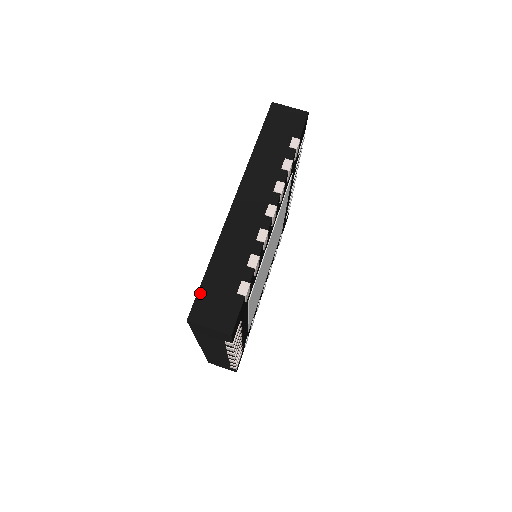
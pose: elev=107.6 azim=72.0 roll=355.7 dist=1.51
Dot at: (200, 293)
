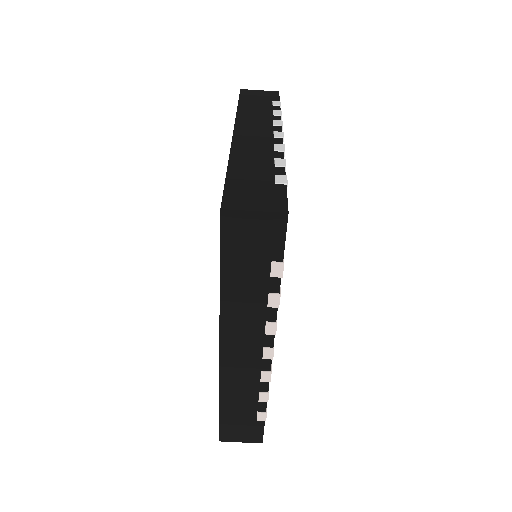
Dot at: (221, 425)
